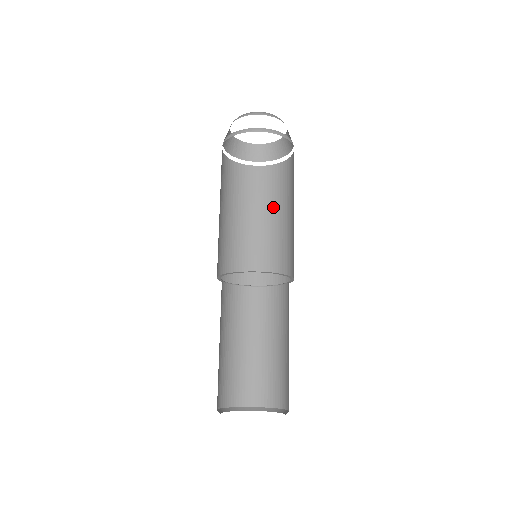
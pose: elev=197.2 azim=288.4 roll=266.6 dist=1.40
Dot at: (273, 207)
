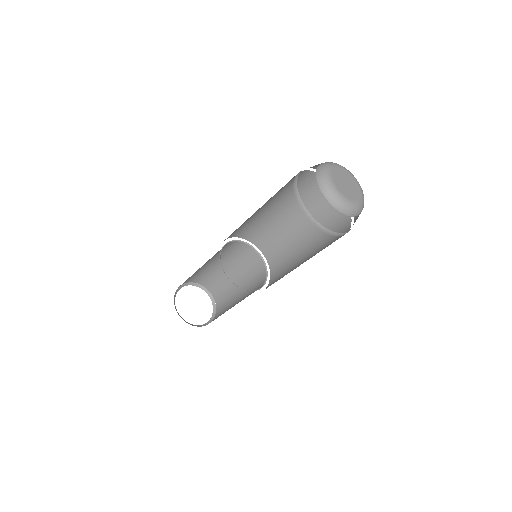
Dot at: (289, 201)
